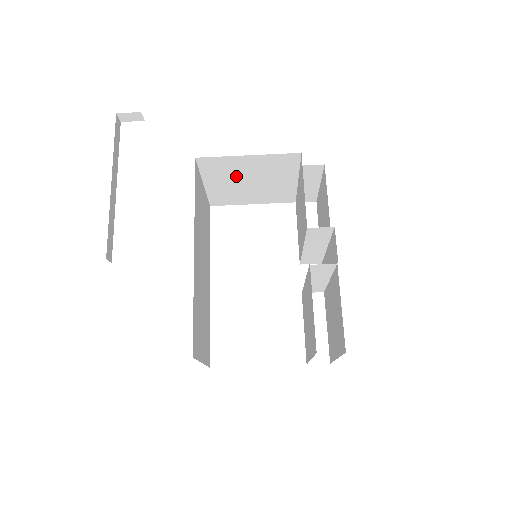
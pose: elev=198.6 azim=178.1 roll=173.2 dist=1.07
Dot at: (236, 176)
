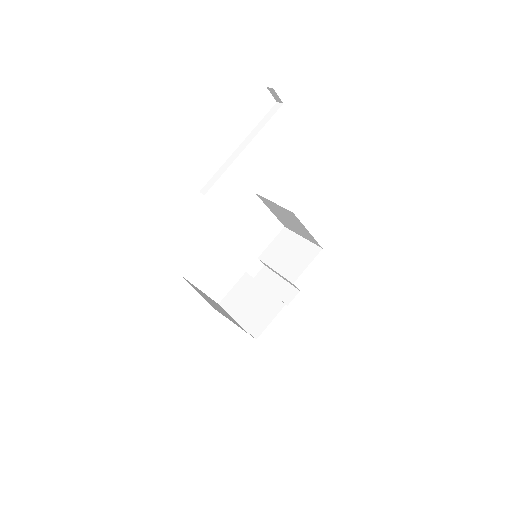
Dot at: (289, 218)
